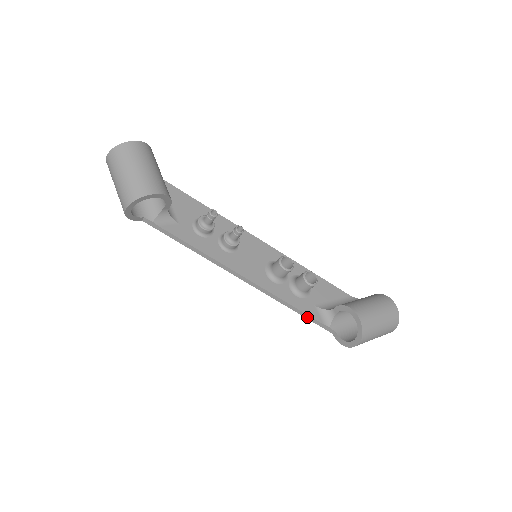
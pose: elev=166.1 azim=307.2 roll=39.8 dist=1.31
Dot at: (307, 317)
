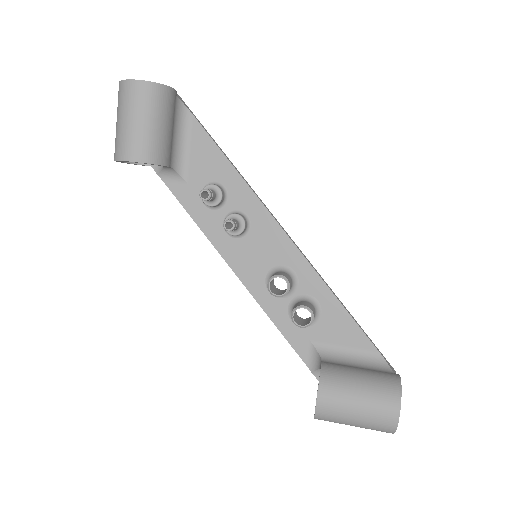
Dot at: (293, 347)
